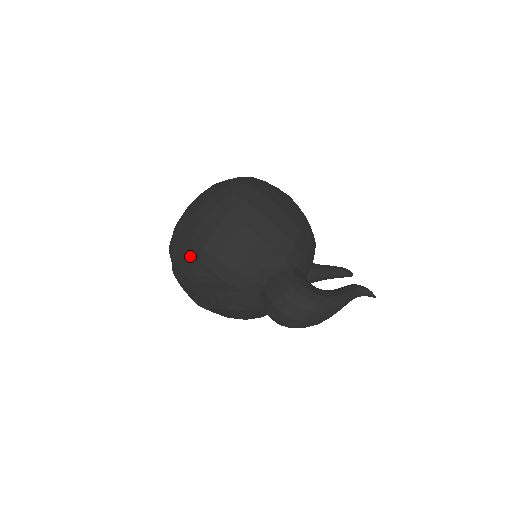
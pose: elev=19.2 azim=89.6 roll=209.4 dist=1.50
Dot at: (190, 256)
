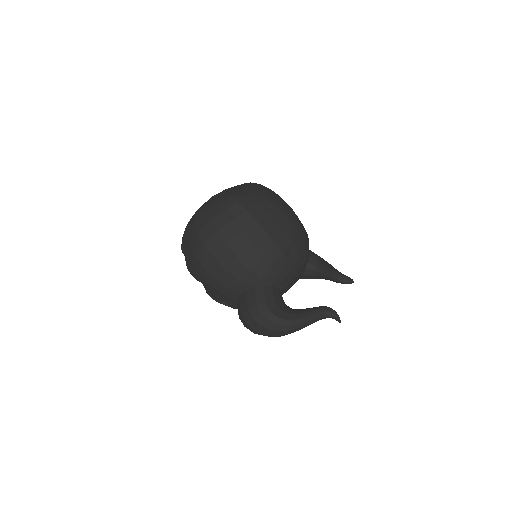
Dot at: (188, 256)
